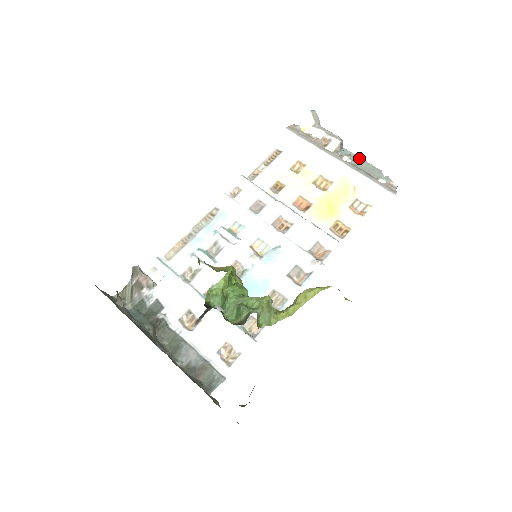
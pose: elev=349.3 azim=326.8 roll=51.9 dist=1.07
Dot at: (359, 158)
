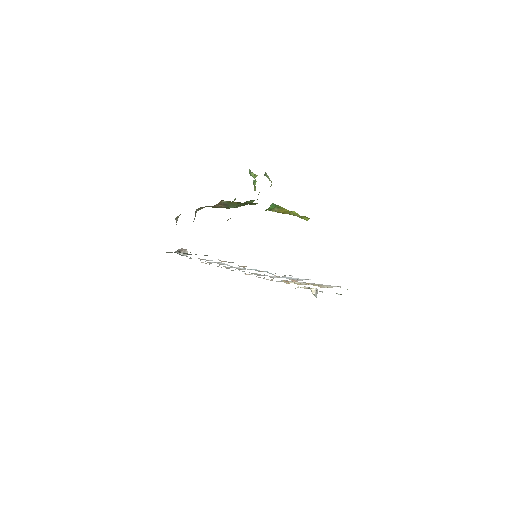
Dot at: occluded
